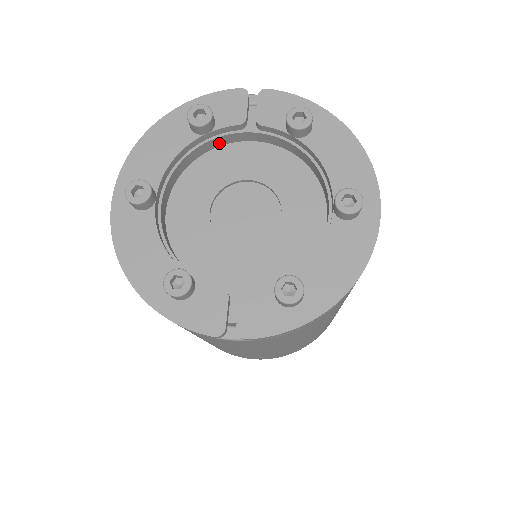
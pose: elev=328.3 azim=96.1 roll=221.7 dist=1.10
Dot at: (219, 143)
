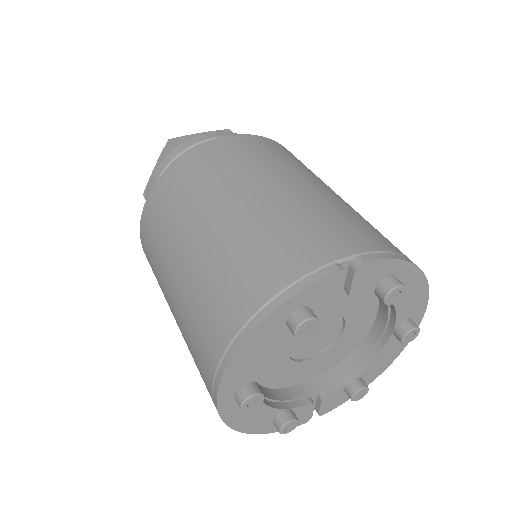
Dot at: occluded
